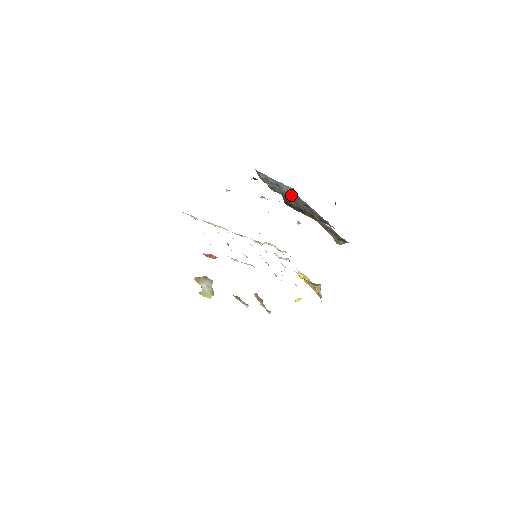
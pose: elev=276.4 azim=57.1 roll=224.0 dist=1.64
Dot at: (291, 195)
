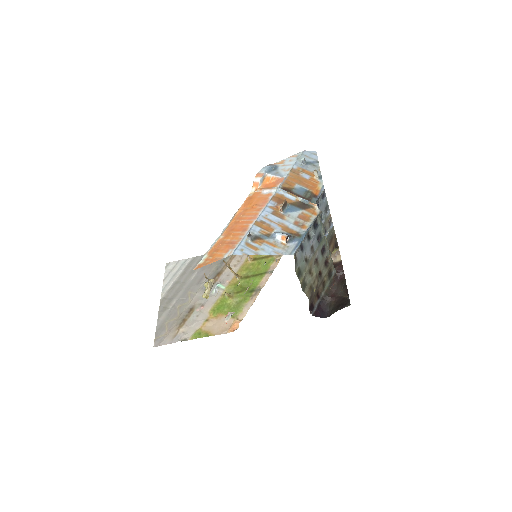
Dot at: (316, 245)
